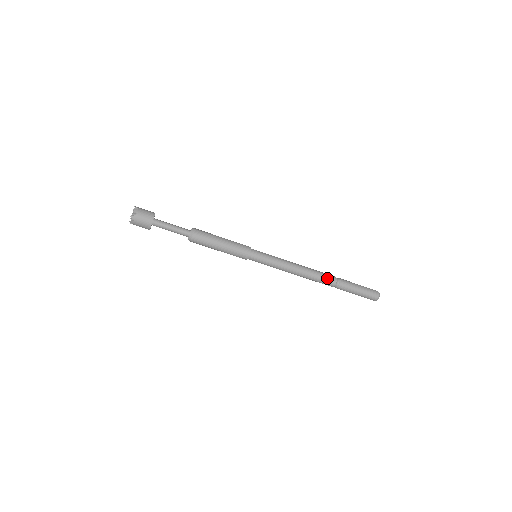
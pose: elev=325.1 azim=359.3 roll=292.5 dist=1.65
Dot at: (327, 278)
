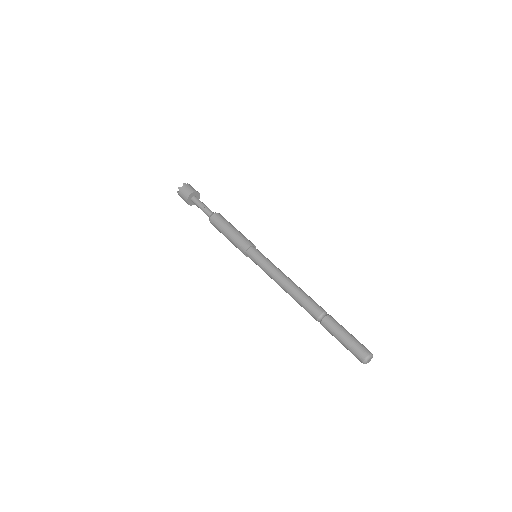
Dot at: (312, 305)
